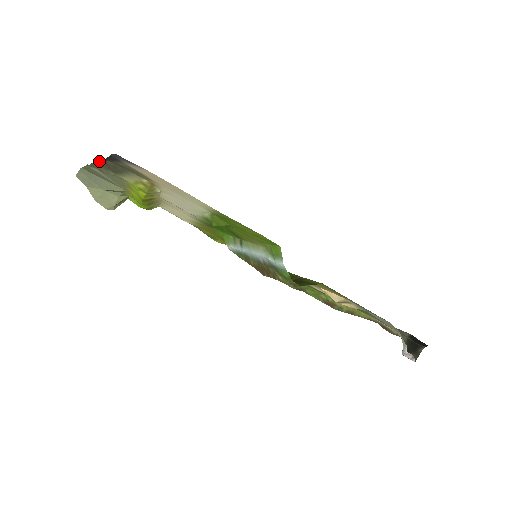
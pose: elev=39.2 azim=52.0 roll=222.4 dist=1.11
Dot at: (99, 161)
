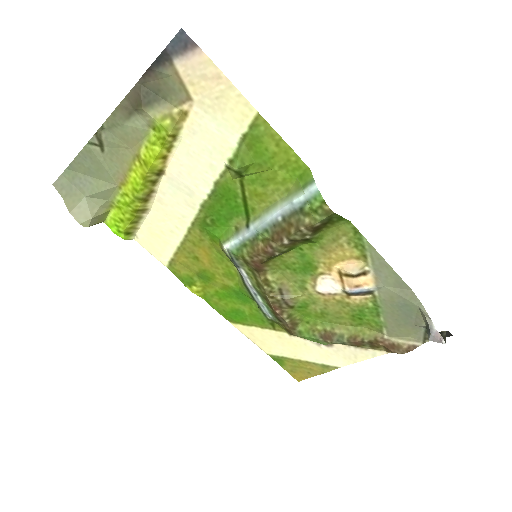
Dot at: (124, 101)
